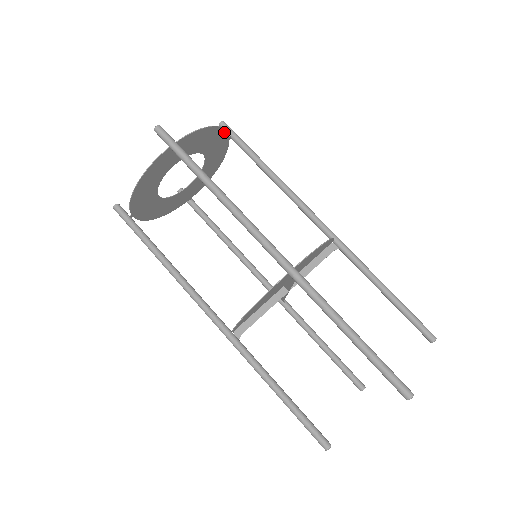
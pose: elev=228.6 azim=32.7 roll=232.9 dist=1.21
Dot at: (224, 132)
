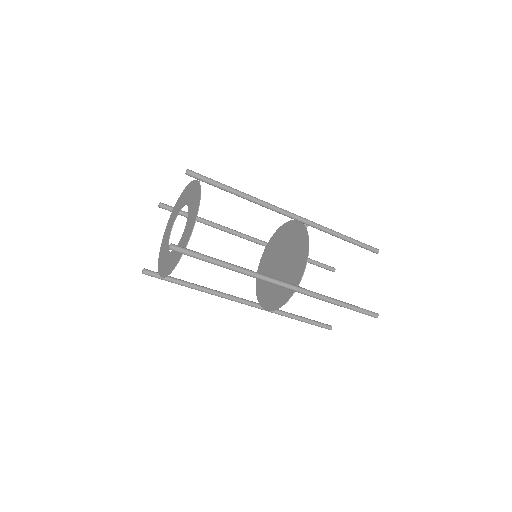
Dot at: (200, 190)
